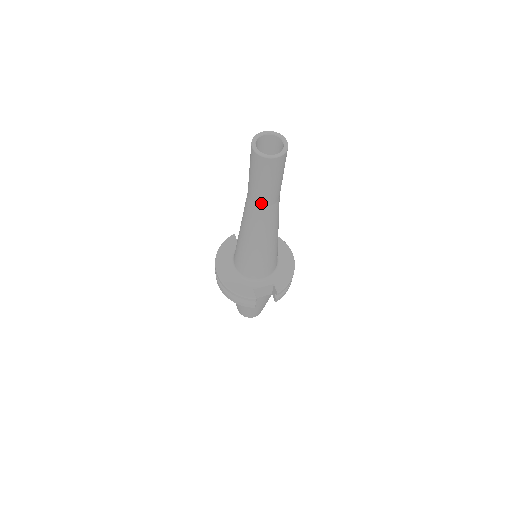
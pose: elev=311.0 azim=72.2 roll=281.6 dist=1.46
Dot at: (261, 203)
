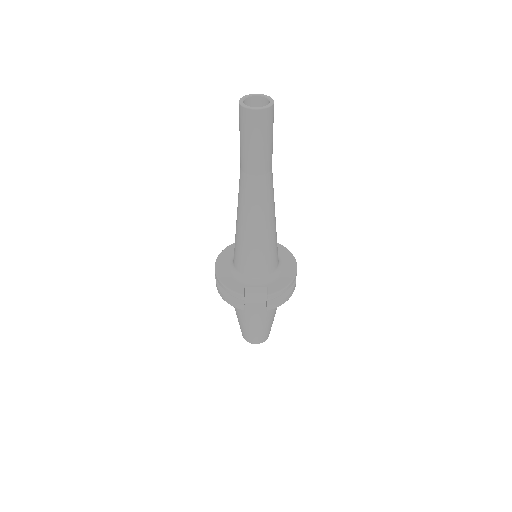
Dot at: (248, 170)
